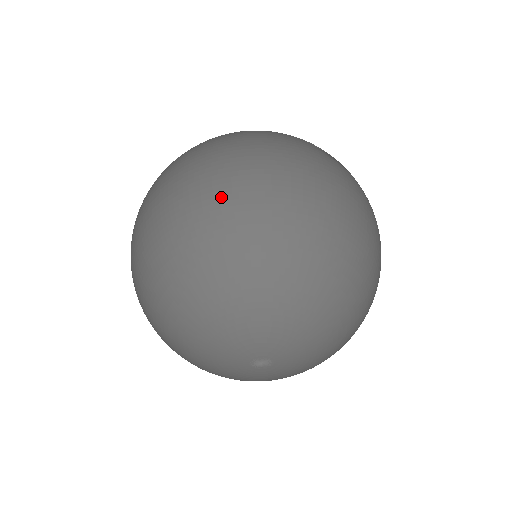
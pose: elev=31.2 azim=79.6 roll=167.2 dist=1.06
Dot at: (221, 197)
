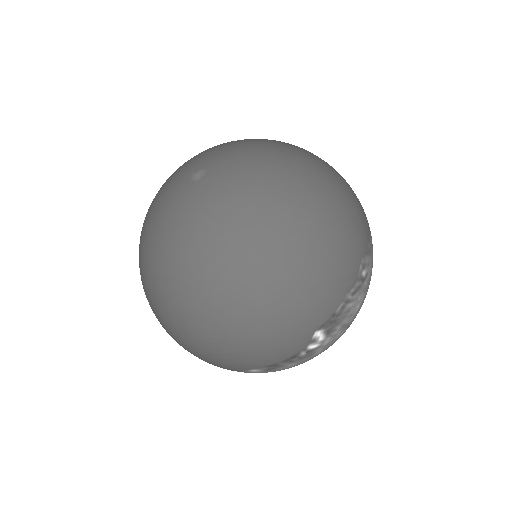
Dot at: occluded
